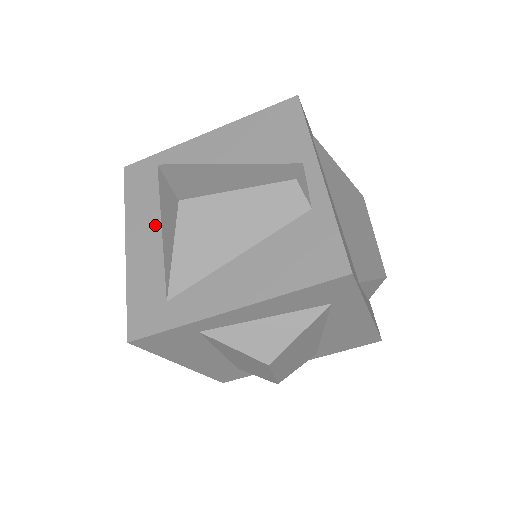
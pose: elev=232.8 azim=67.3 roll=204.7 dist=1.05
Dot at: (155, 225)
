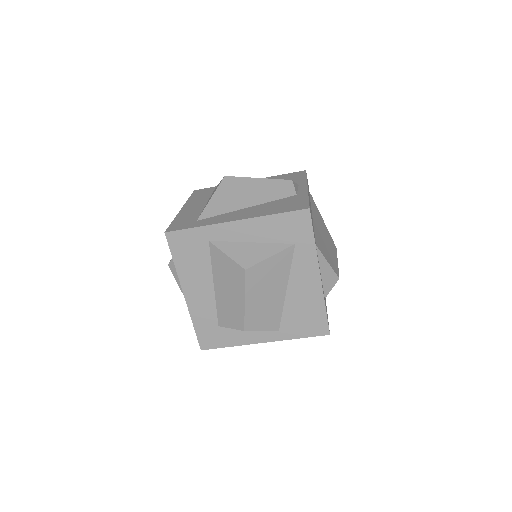
Dot at: (203, 203)
